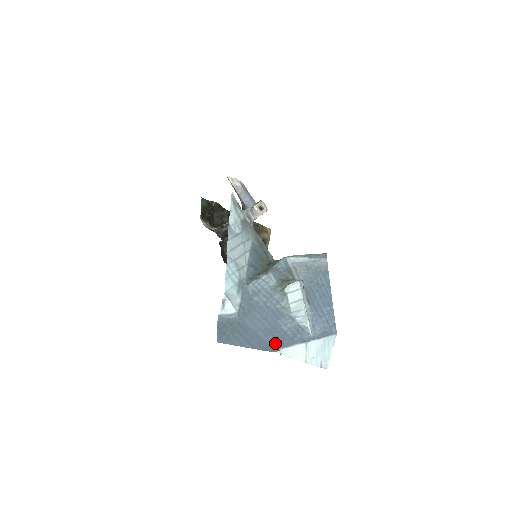
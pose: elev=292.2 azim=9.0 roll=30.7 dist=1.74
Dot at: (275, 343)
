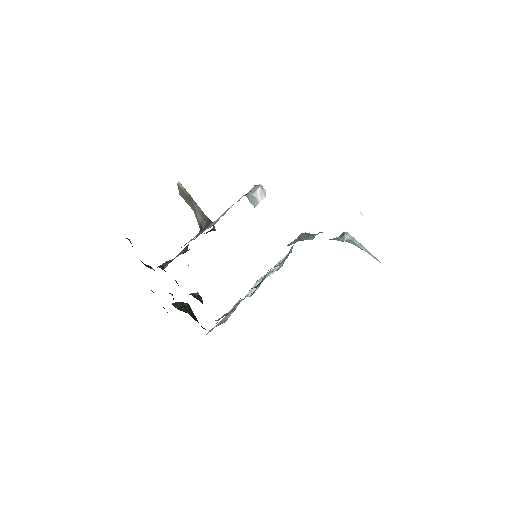
Dot at: occluded
